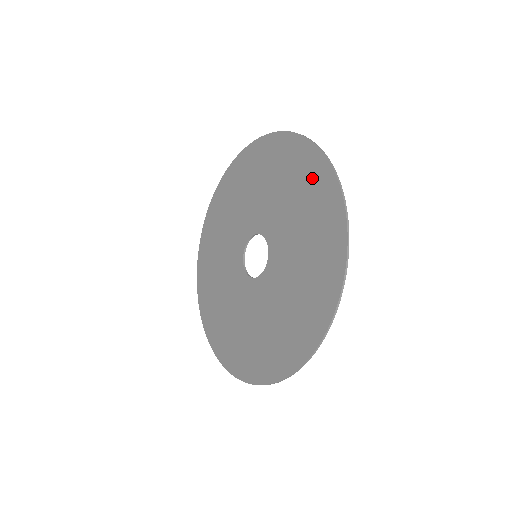
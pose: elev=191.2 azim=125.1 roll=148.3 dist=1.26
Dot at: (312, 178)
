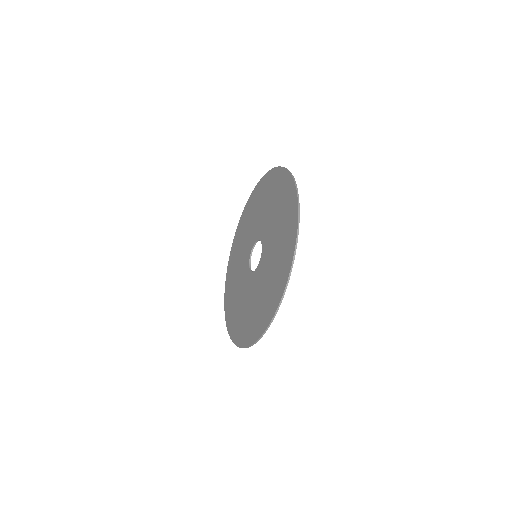
Dot at: (288, 234)
